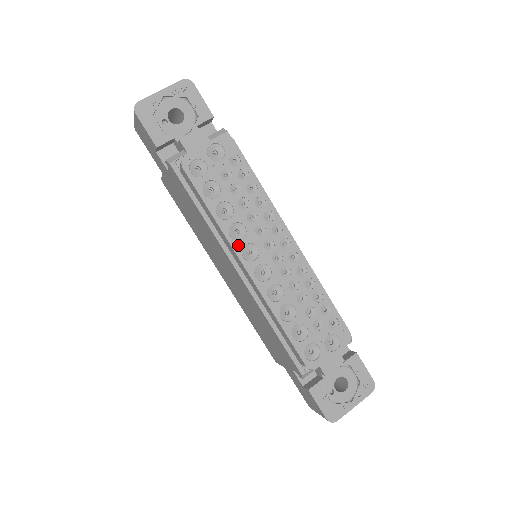
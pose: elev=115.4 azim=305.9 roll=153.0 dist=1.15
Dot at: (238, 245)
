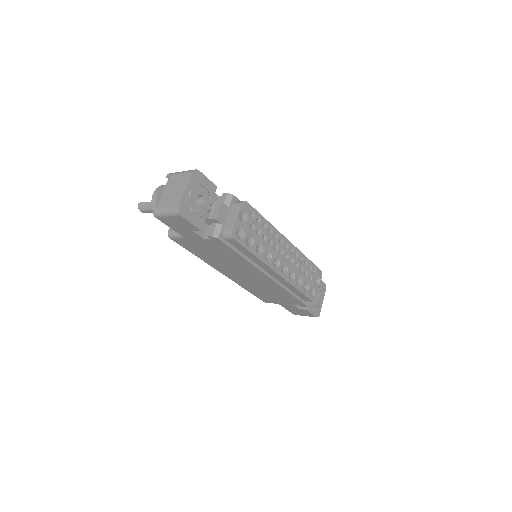
Dot at: (271, 264)
